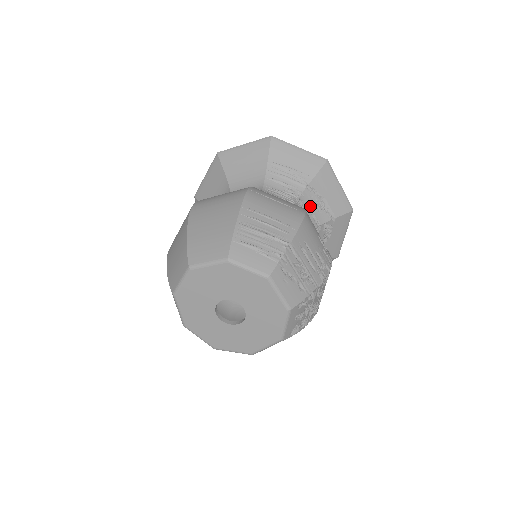
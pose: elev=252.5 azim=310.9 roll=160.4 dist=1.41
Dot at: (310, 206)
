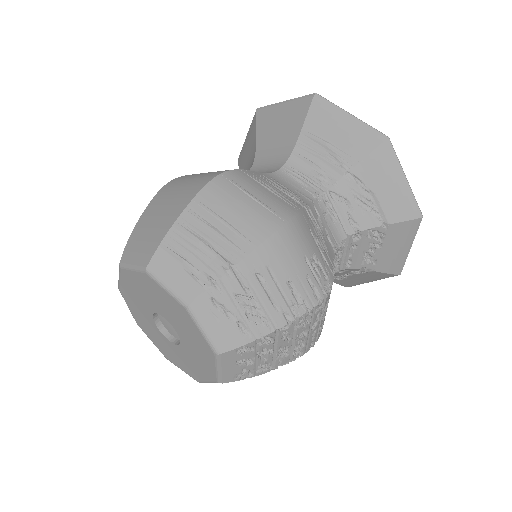
Dot at: (348, 202)
